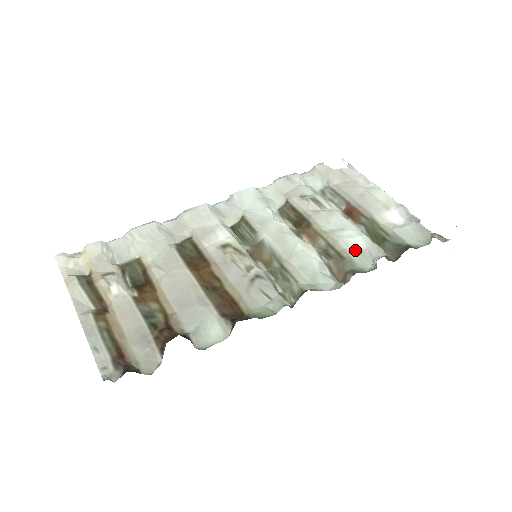
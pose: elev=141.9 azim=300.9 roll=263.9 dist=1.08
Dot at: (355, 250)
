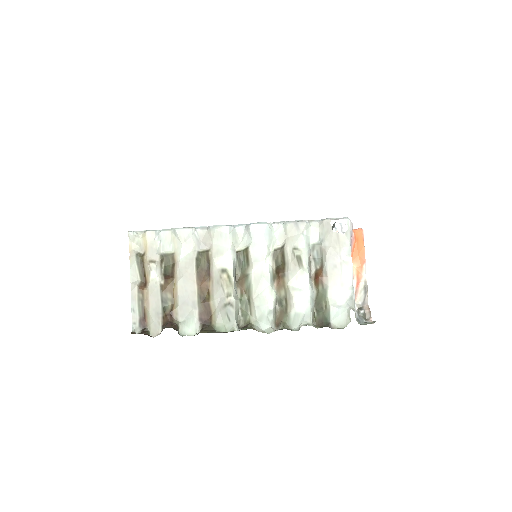
Dot at: (296, 311)
